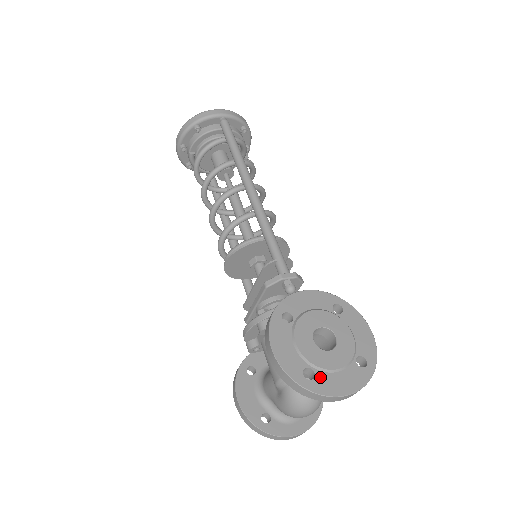
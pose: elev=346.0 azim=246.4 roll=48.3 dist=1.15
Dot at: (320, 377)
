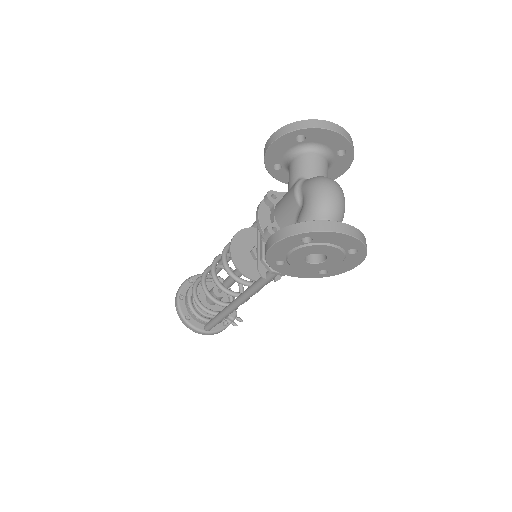
Dot at: occluded
